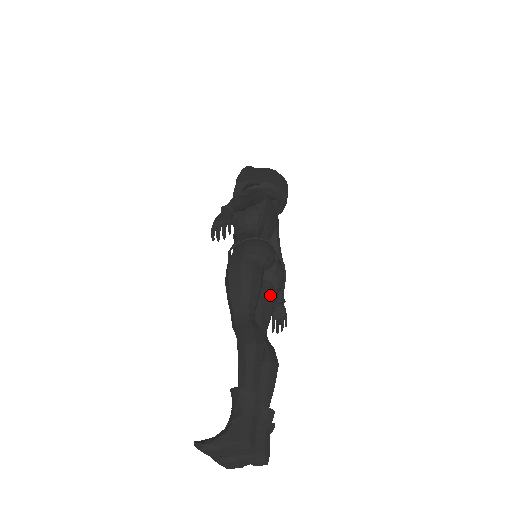
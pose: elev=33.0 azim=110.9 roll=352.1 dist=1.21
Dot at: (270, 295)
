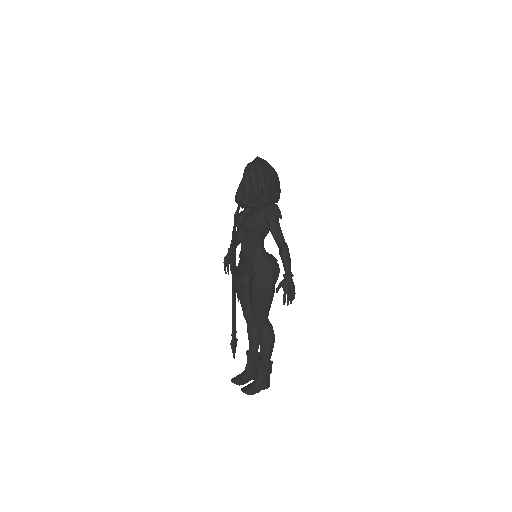
Dot at: occluded
